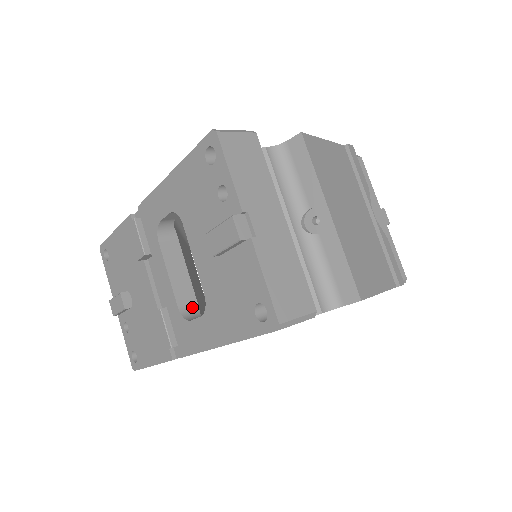
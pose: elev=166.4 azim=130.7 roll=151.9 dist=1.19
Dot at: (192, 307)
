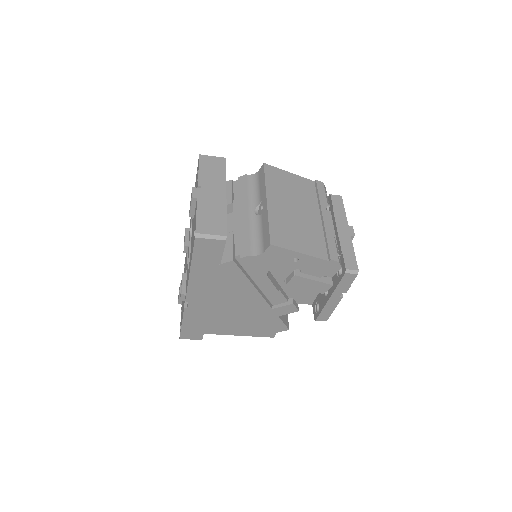
Dot at: occluded
